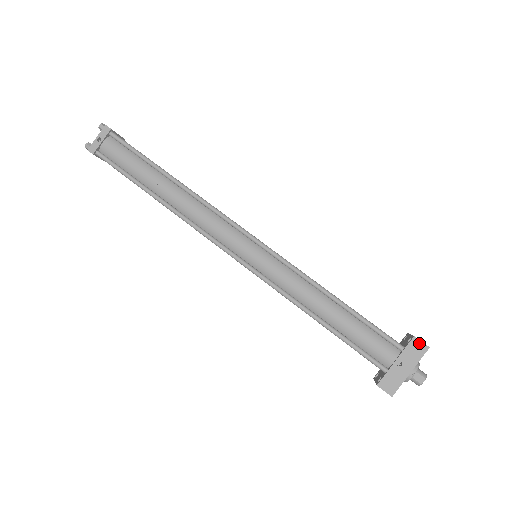
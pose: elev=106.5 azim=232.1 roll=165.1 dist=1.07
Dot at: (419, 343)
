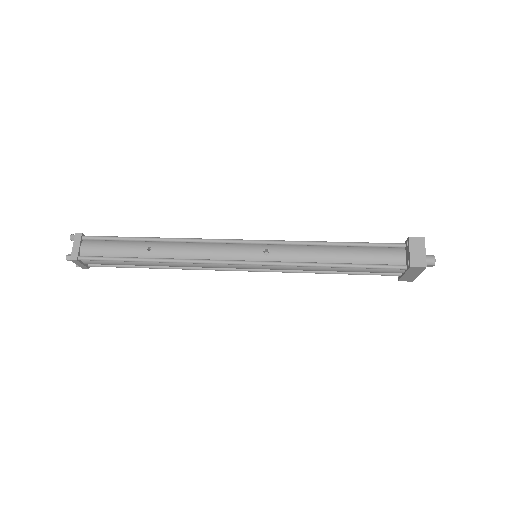
Dot at: occluded
